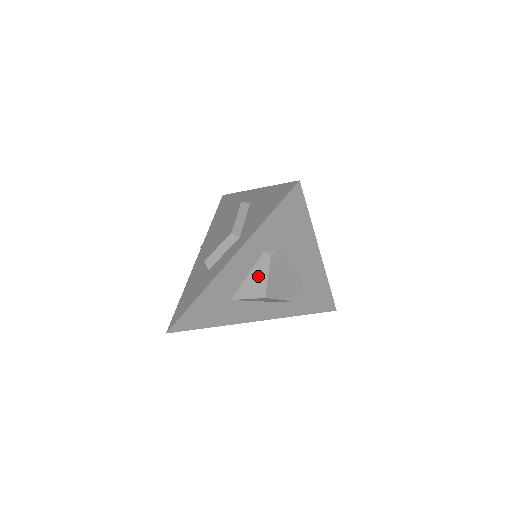
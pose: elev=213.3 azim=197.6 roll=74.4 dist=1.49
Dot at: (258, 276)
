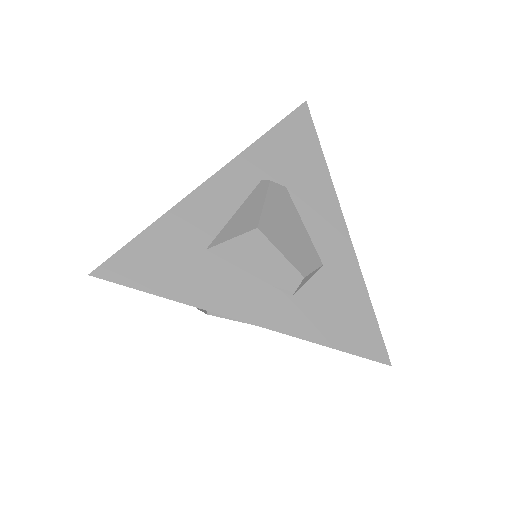
Dot at: (250, 207)
